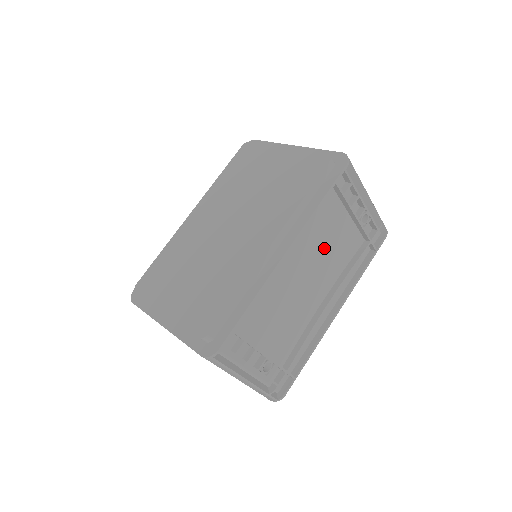
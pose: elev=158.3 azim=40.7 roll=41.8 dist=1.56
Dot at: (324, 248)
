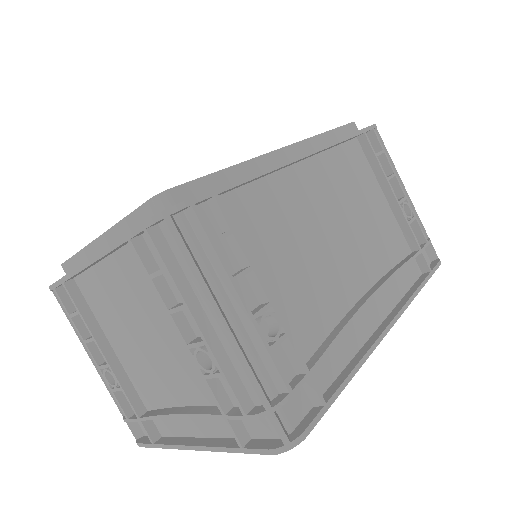
Dot at: (357, 212)
